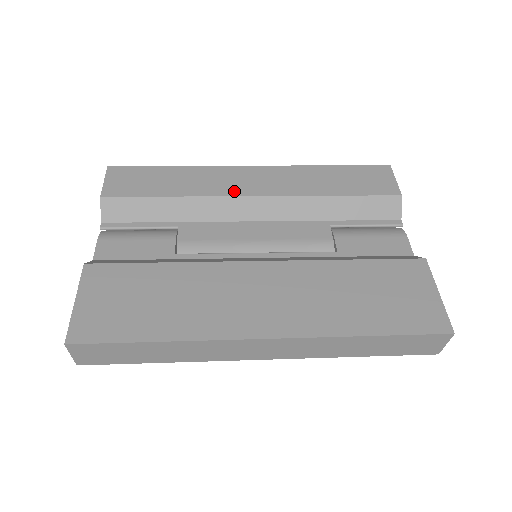
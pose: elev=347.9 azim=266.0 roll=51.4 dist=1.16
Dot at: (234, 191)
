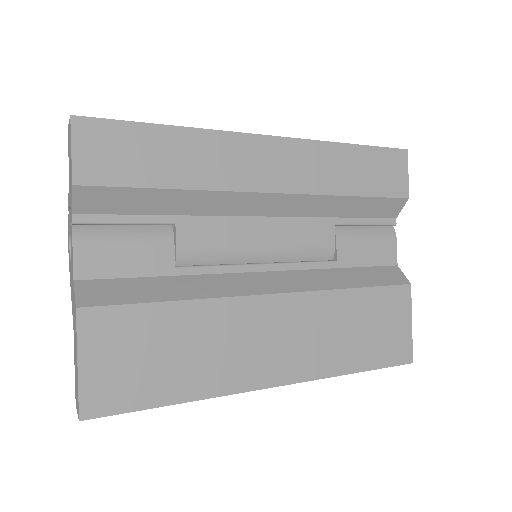
Dot at: (248, 183)
